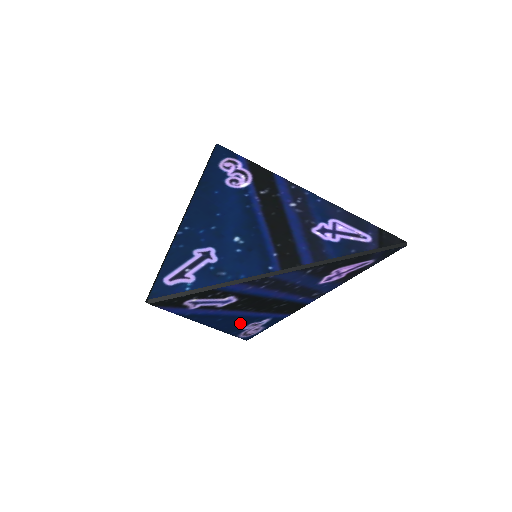
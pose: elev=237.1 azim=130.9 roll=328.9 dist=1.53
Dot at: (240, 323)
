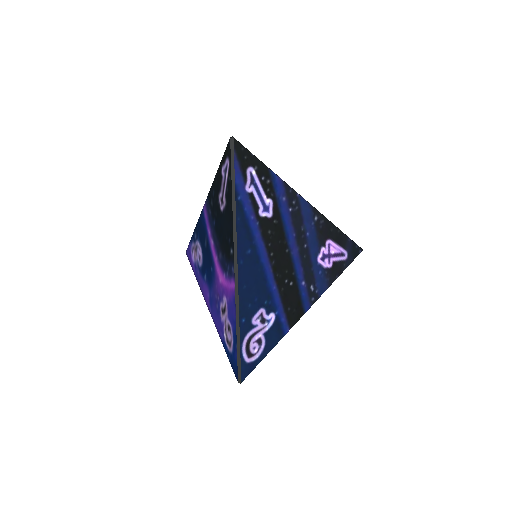
Dot at: (255, 292)
